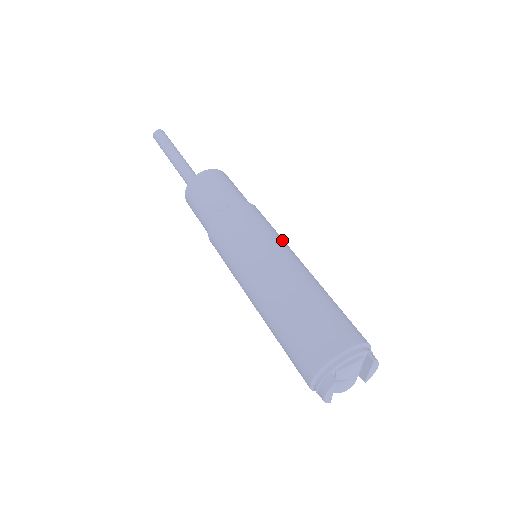
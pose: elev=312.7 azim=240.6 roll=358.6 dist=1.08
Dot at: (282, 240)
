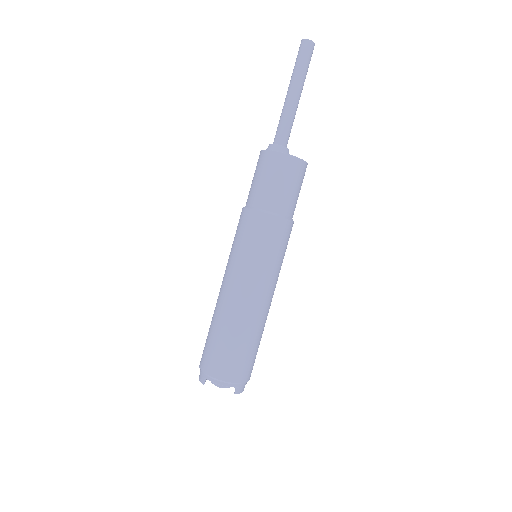
Dot at: (272, 271)
